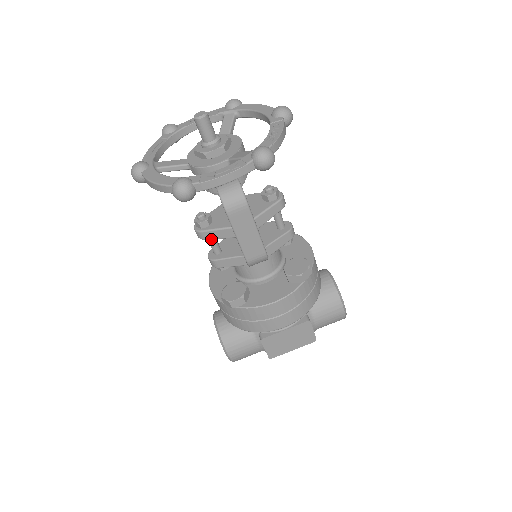
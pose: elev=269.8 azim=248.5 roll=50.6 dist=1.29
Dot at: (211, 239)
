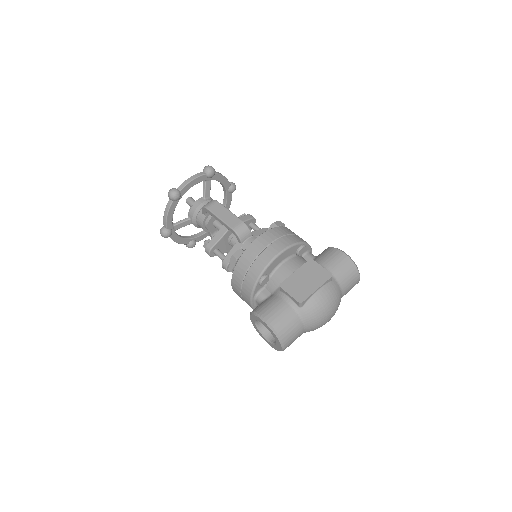
Dot at: (217, 251)
